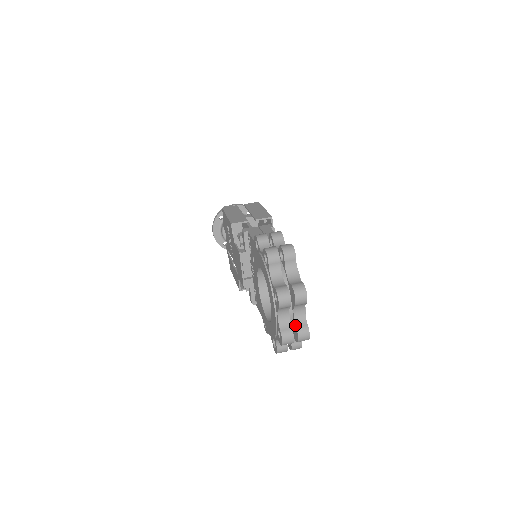
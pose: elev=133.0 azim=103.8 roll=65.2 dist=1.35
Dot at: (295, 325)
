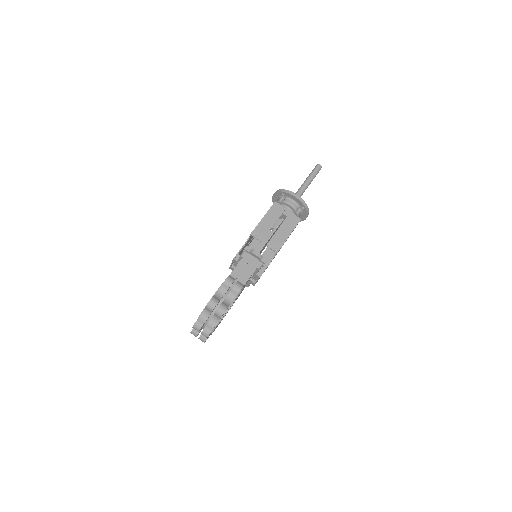
Dot at: (201, 334)
